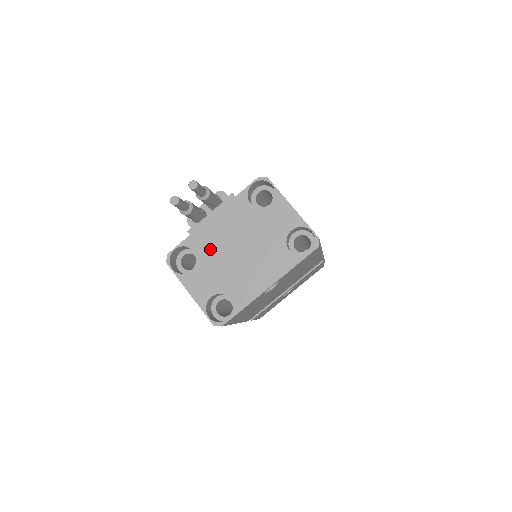
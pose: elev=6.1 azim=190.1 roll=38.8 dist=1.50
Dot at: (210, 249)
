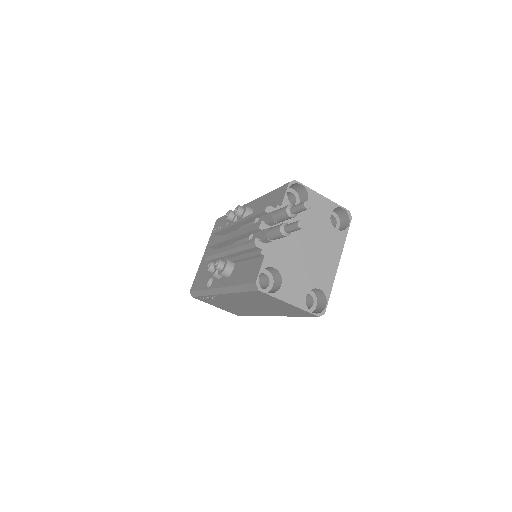
Dot at: (286, 259)
